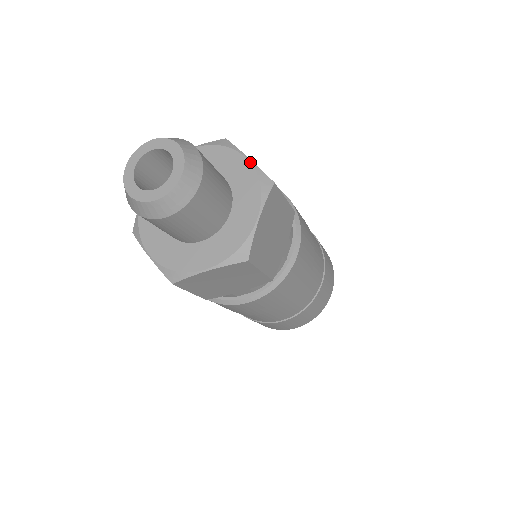
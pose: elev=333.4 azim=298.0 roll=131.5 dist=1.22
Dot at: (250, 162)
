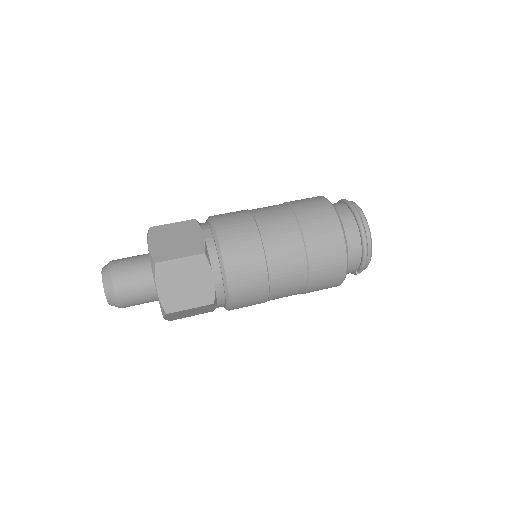
Dot at: (157, 295)
